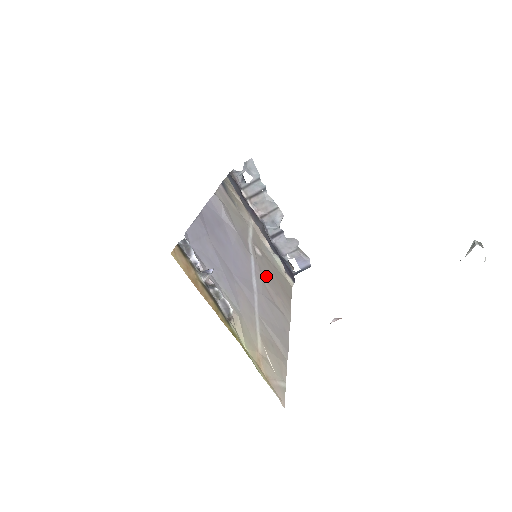
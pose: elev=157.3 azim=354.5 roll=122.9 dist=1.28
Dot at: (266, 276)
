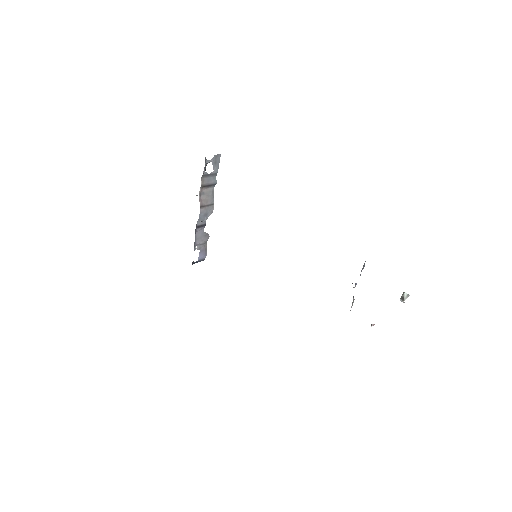
Dot at: occluded
